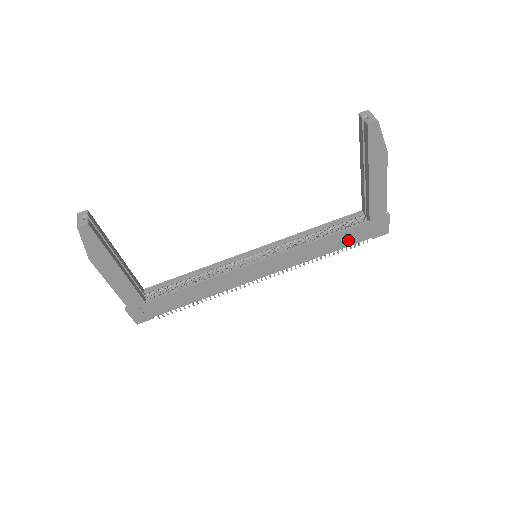
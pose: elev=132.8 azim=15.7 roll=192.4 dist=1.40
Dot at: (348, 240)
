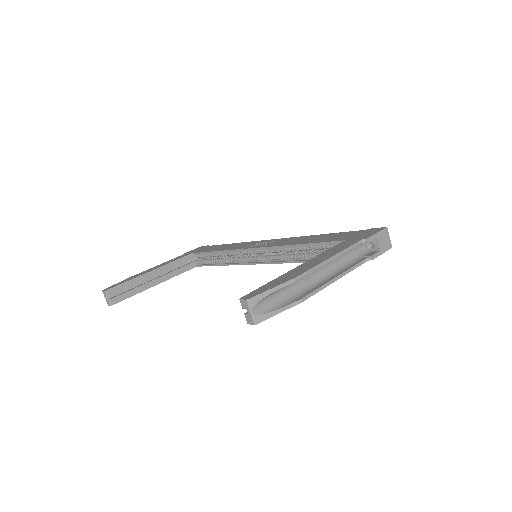
Dot at: occluded
